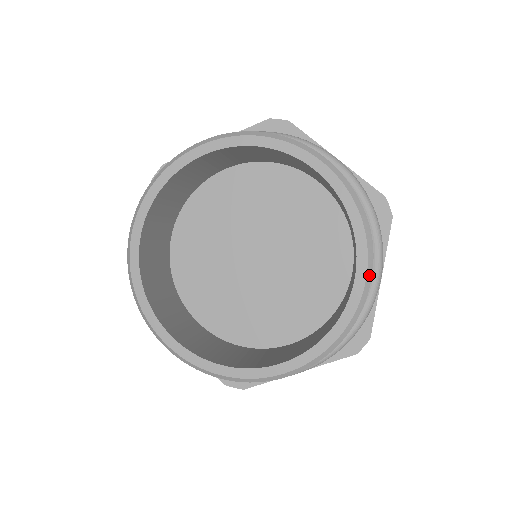
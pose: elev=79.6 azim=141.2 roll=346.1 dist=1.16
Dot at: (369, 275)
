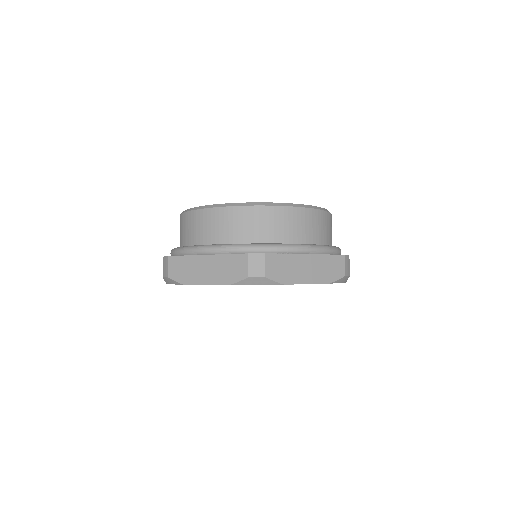
Dot at: (302, 206)
